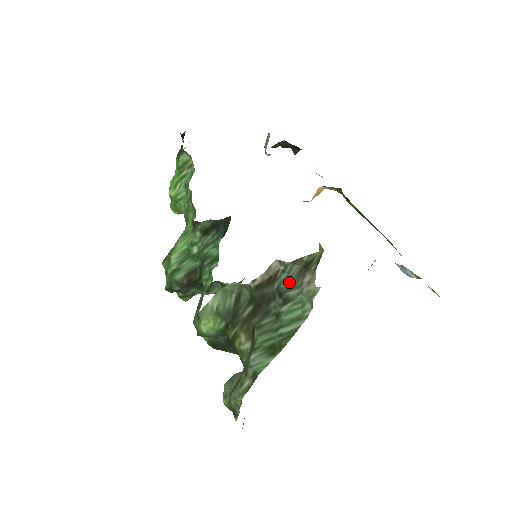
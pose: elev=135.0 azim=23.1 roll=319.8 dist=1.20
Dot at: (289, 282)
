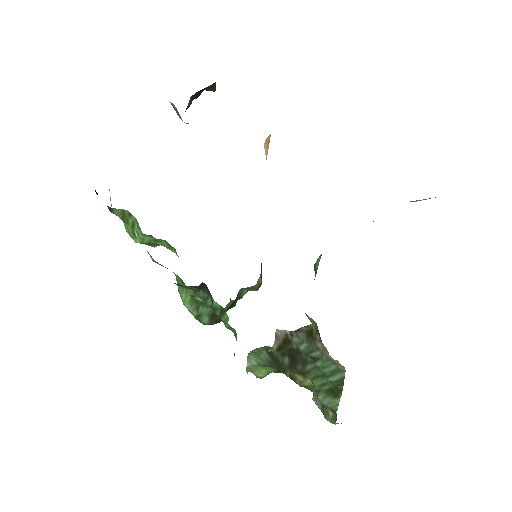
Dot at: (304, 345)
